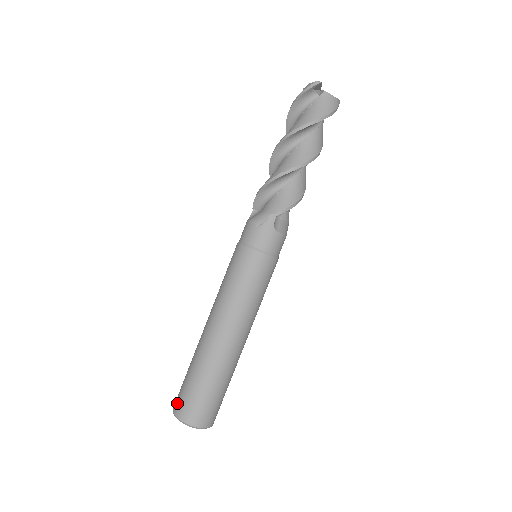
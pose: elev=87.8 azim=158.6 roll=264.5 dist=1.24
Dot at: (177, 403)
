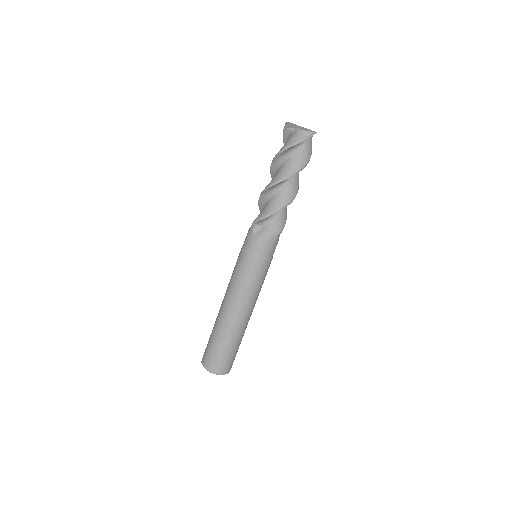
Dot at: (216, 367)
